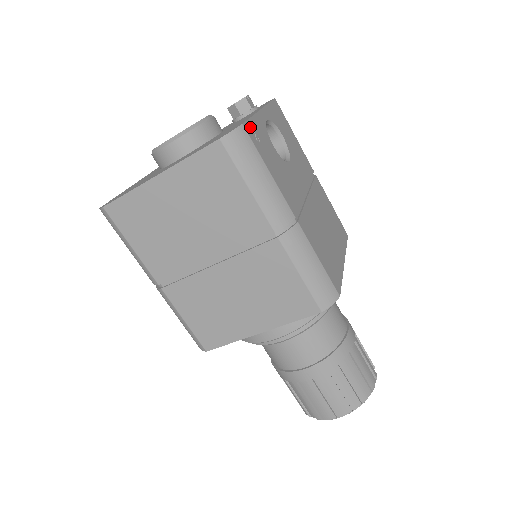
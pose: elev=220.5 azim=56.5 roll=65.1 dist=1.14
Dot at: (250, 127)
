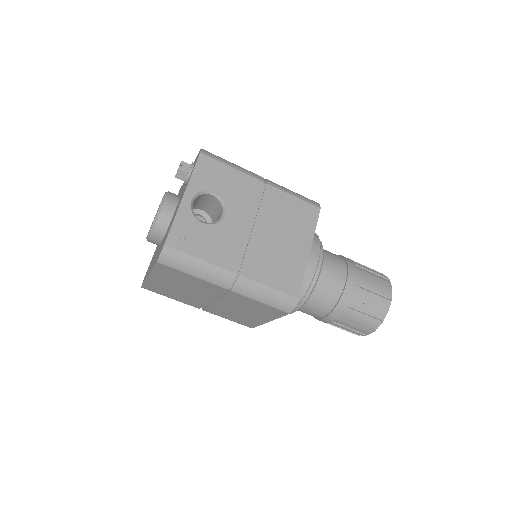
Dot at: (173, 237)
